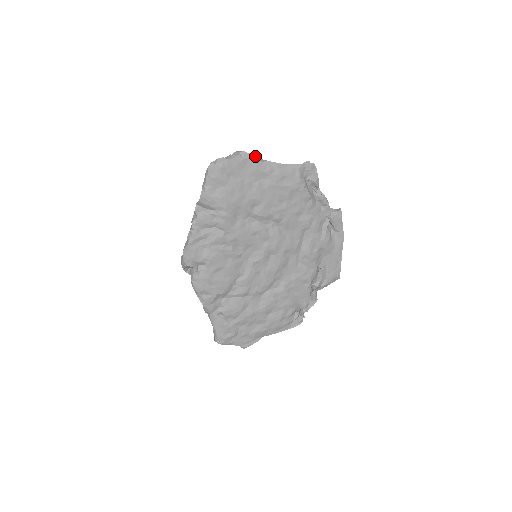
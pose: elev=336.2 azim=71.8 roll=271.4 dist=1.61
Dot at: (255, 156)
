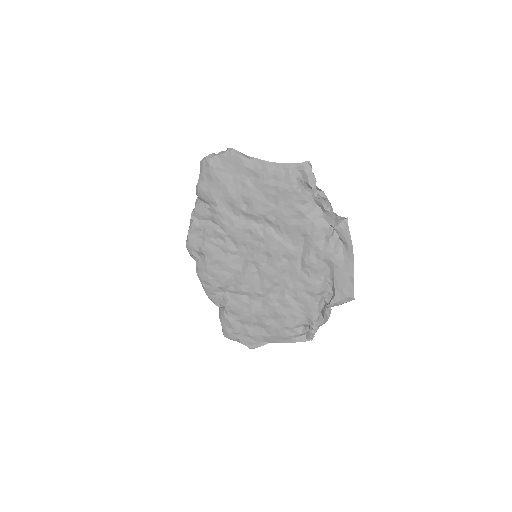
Dot at: (242, 153)
